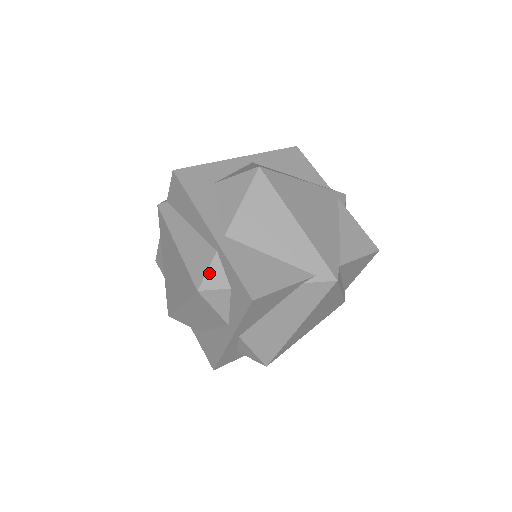
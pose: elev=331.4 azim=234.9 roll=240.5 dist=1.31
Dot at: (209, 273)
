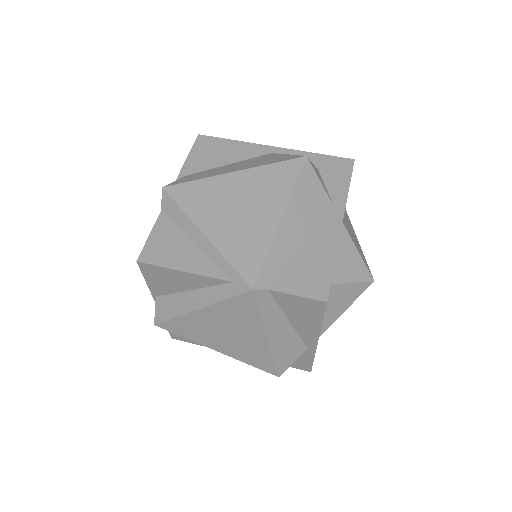
Dot at: (292, 363)
